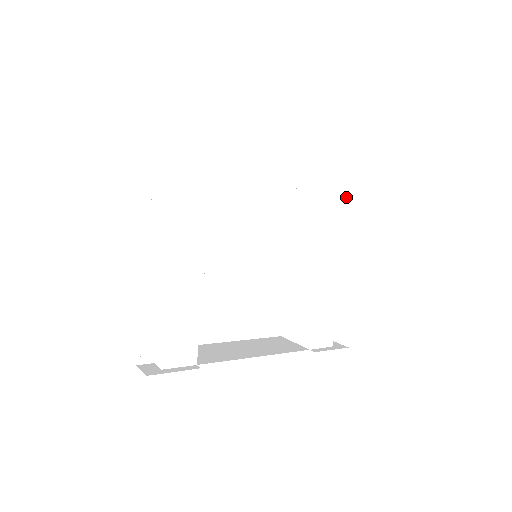
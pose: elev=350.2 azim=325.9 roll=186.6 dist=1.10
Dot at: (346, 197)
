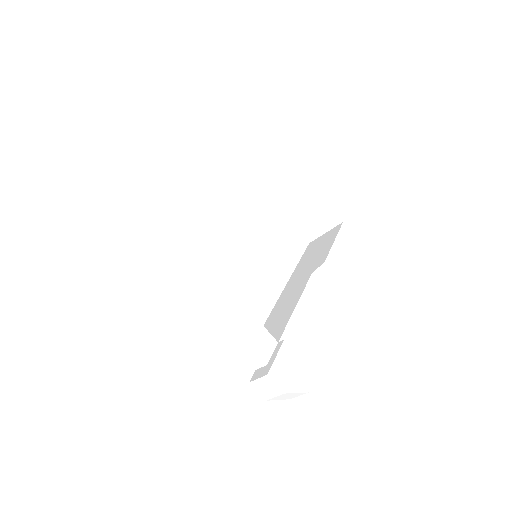
Dot at: (332, 263)
